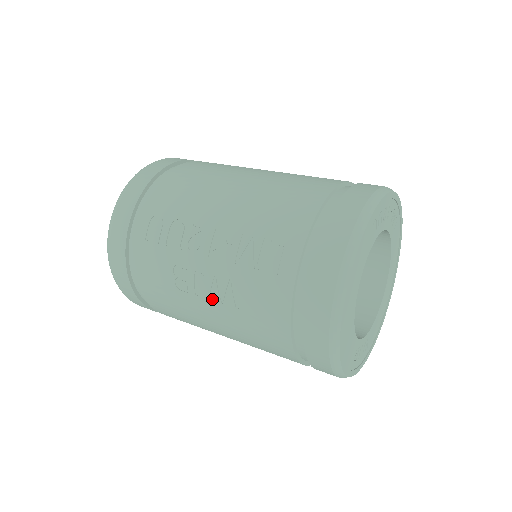
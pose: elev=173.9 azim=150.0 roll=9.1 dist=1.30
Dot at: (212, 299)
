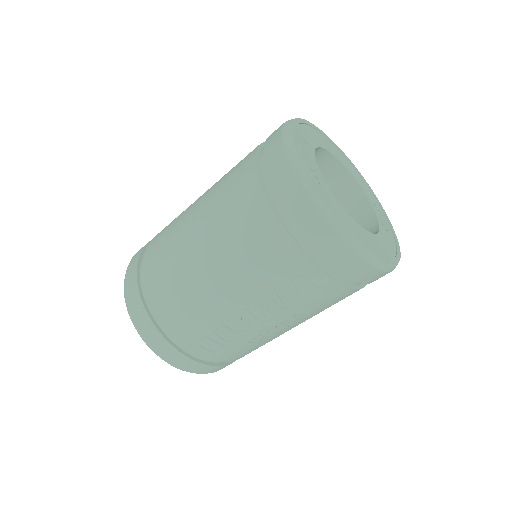
Dot at: (292, 326)
